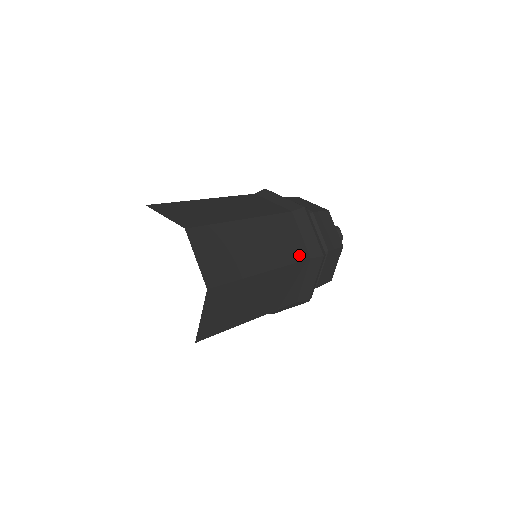
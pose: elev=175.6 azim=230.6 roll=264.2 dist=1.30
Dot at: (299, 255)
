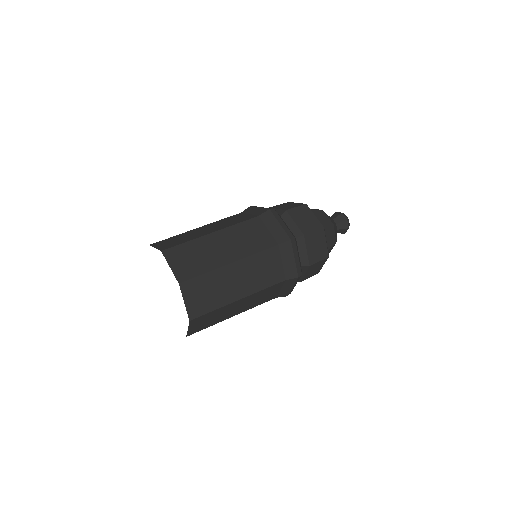
Dot at: (275, 280)
